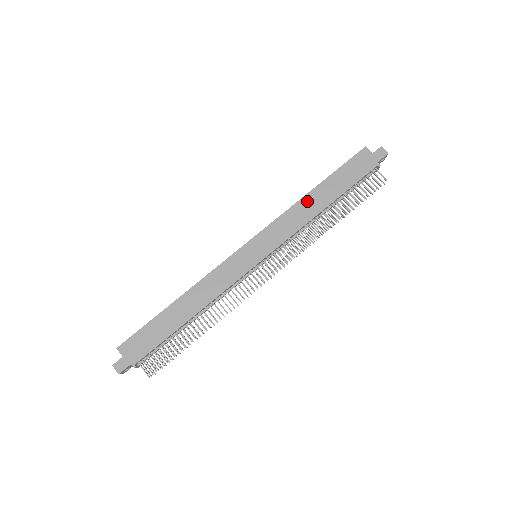
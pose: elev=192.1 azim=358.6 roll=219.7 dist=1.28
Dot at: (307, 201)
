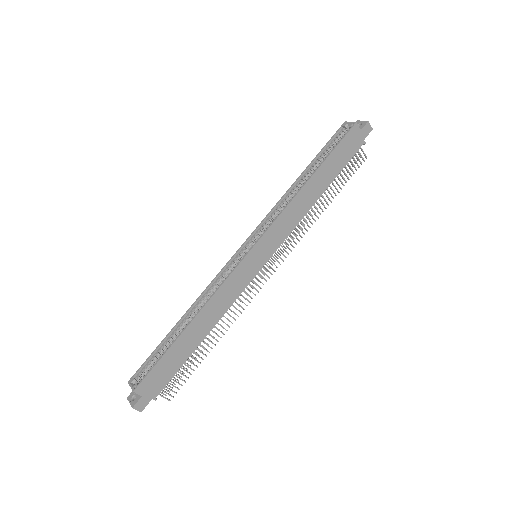
Dot at: (305, 192)
